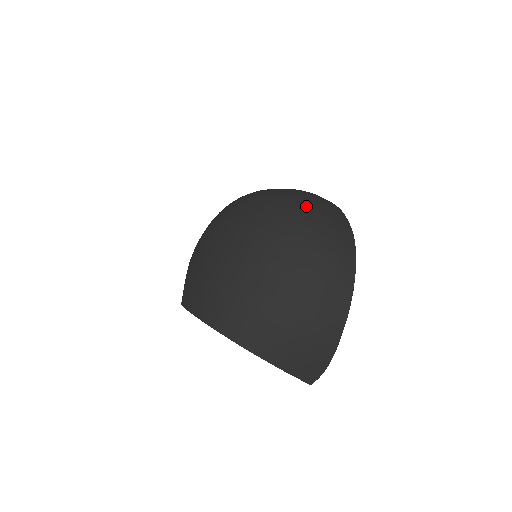
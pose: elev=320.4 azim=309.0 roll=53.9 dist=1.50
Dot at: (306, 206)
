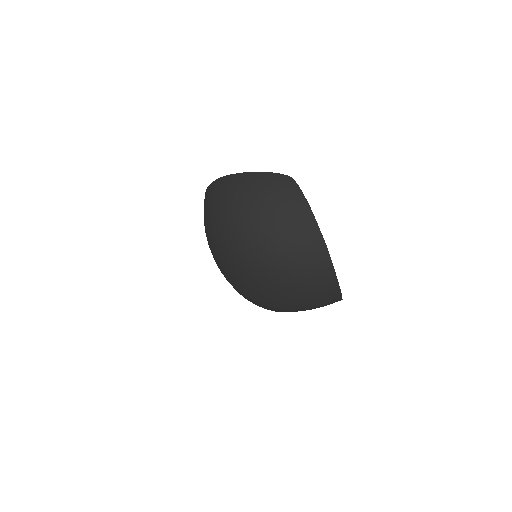
Dot at: (276, 245)
